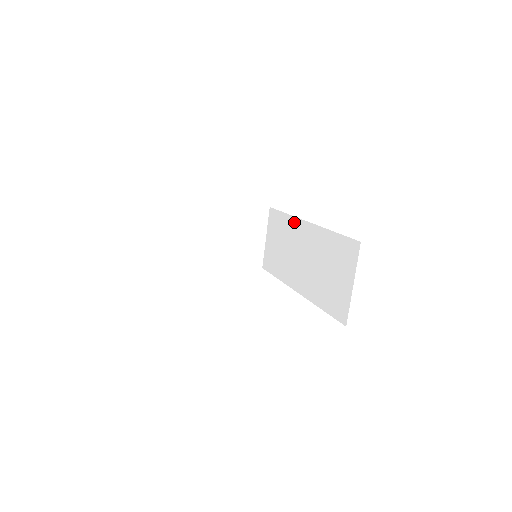
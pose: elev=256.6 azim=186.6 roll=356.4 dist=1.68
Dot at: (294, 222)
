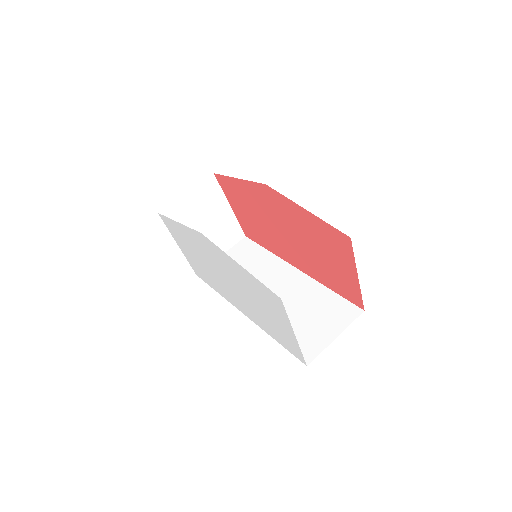
Dot at: (277, 261)
